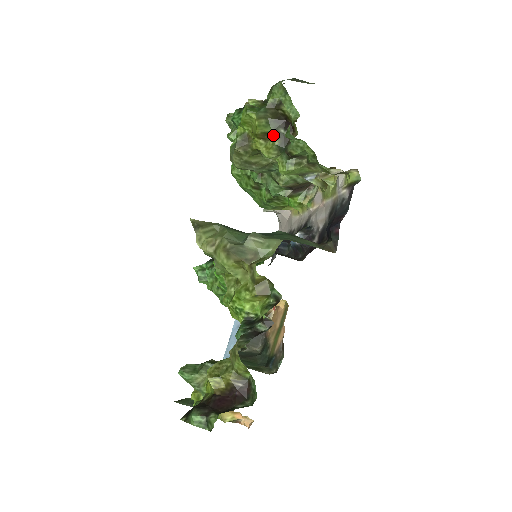
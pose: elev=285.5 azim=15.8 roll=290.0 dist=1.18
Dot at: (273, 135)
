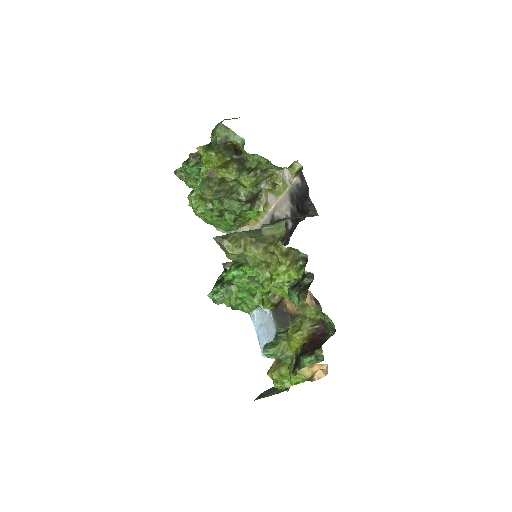
Dot at: (230, 162)
